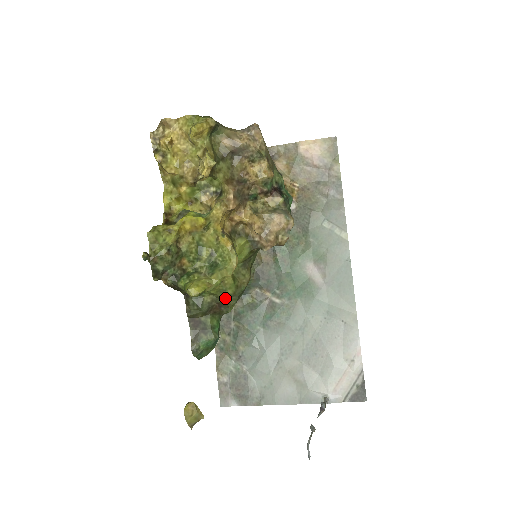
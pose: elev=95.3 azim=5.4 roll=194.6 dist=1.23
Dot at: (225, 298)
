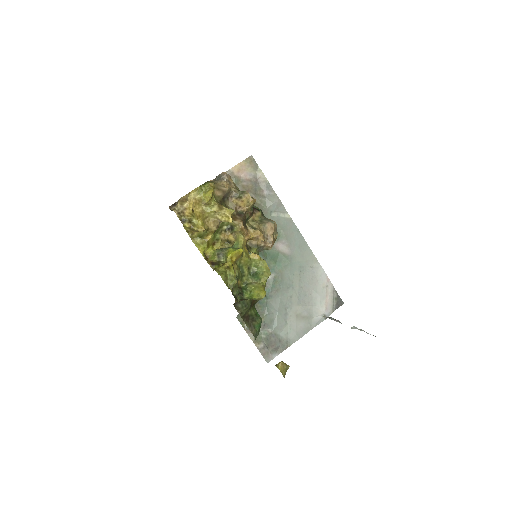
Dot at: occluded
